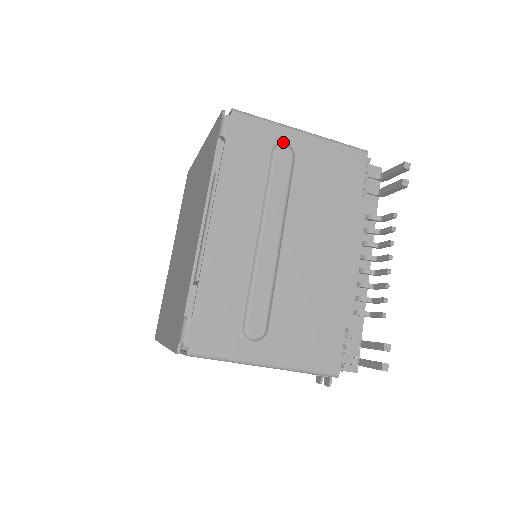
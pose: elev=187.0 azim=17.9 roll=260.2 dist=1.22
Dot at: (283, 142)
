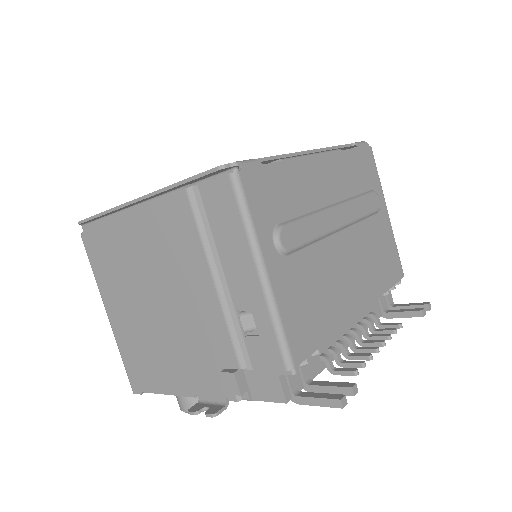
Dot at: (378, 198)
